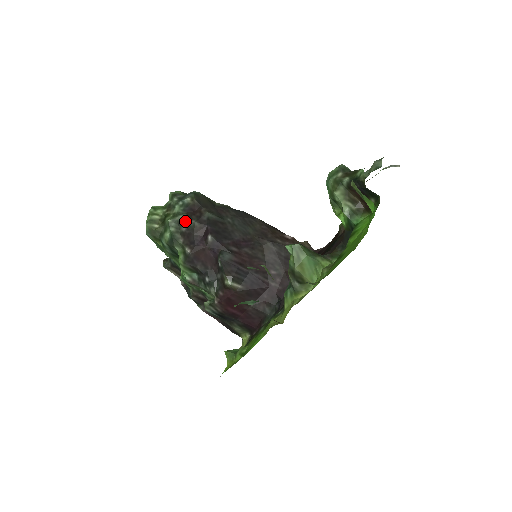
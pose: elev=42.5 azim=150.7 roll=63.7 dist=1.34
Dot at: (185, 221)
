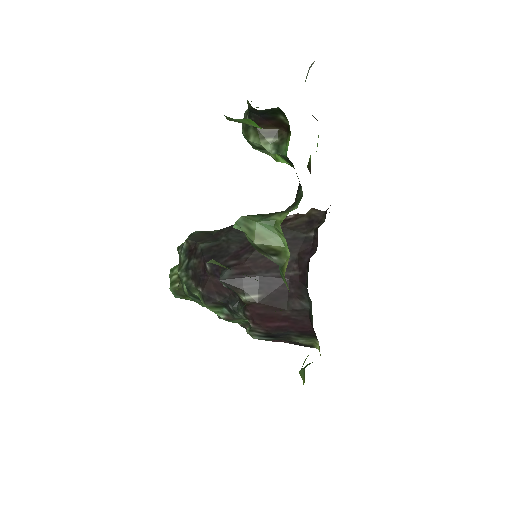
Dot at: (188, 265)
